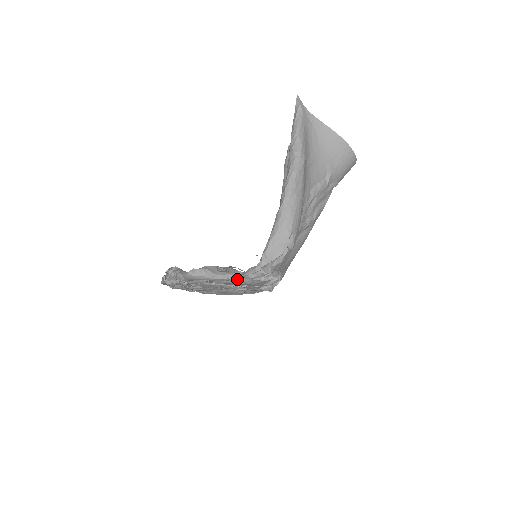
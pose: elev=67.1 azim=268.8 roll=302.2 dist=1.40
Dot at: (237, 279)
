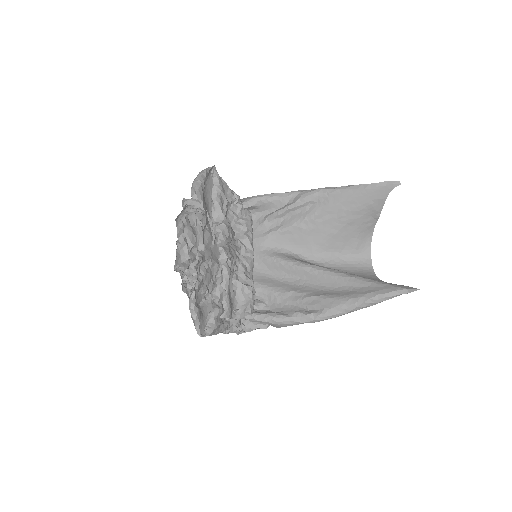
Dot at: (222, 331)
